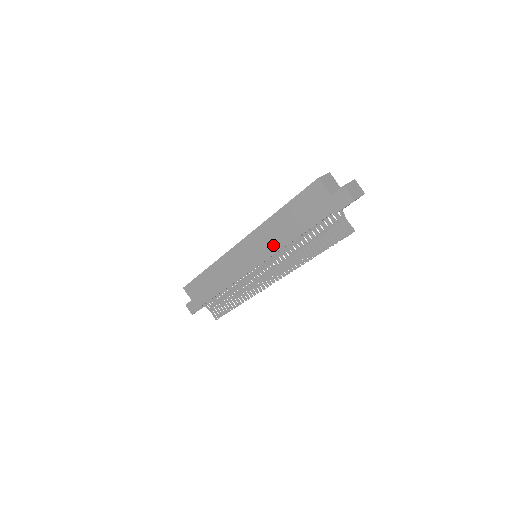
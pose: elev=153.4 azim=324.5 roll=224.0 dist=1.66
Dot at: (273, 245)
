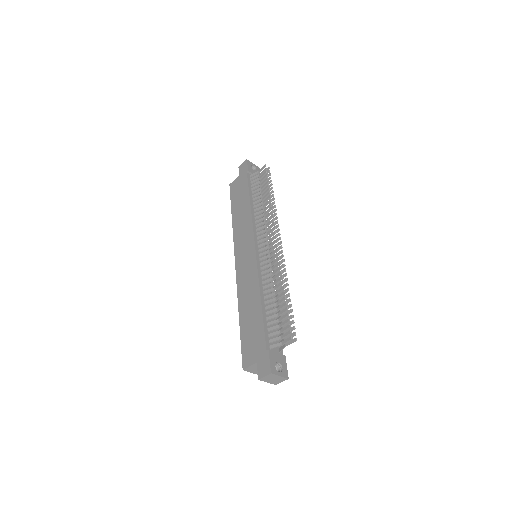
Dot at: (247, 225)
